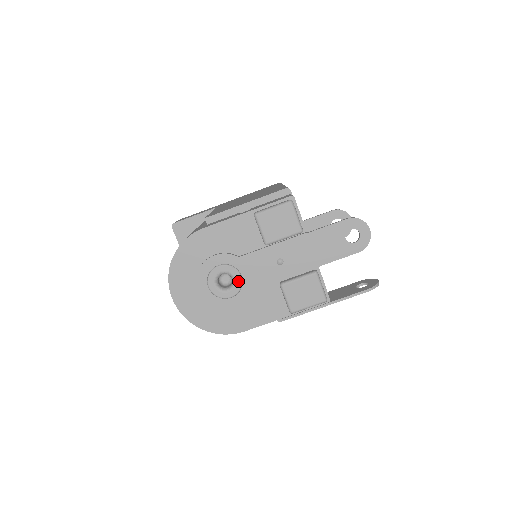
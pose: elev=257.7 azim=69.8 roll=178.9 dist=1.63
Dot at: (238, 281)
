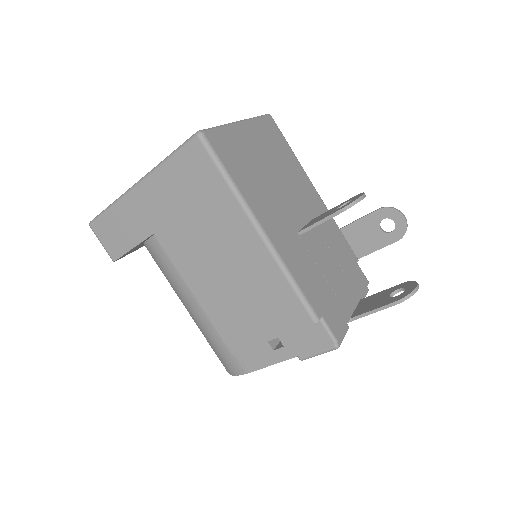
Dot at: occluded
